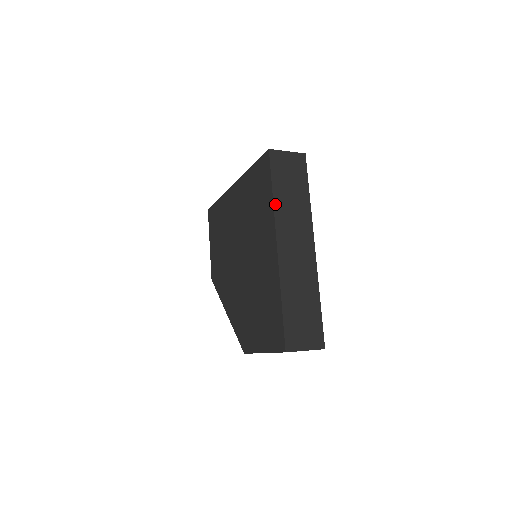
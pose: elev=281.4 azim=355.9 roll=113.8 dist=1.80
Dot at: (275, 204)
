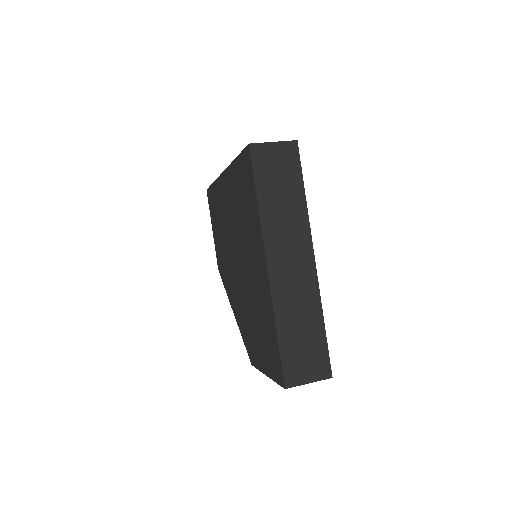
Dot at: (261, 214)
